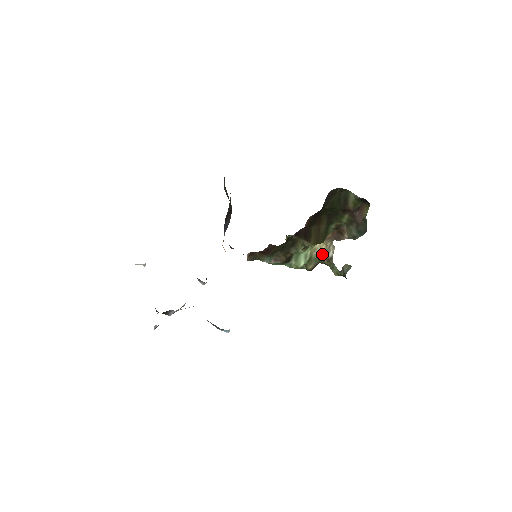
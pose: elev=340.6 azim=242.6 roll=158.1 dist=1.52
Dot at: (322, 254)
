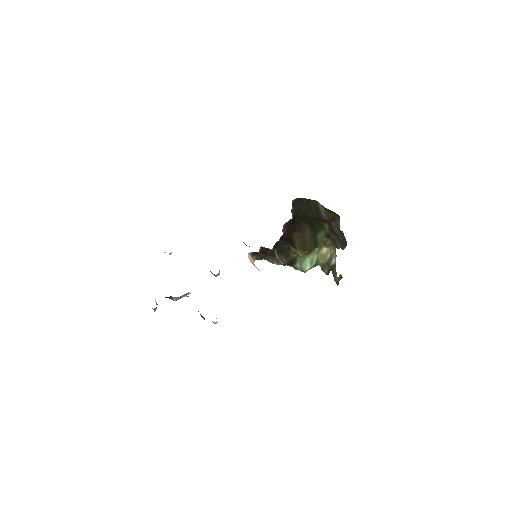
Dot at: (328, 260)
